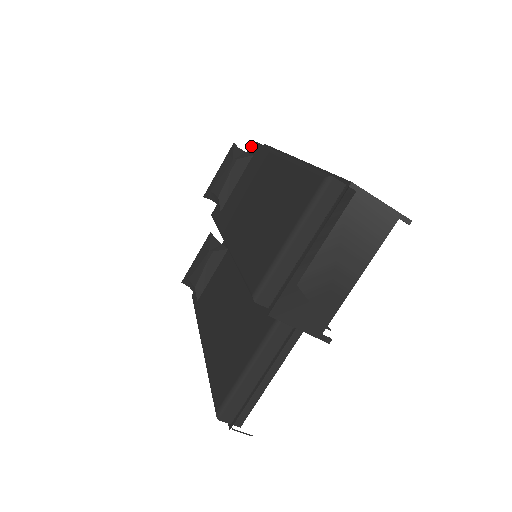
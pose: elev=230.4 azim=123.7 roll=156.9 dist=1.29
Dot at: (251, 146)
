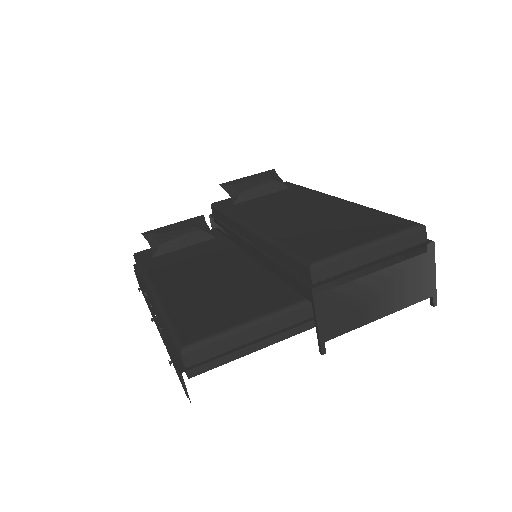
Dot at: (285, 182)
